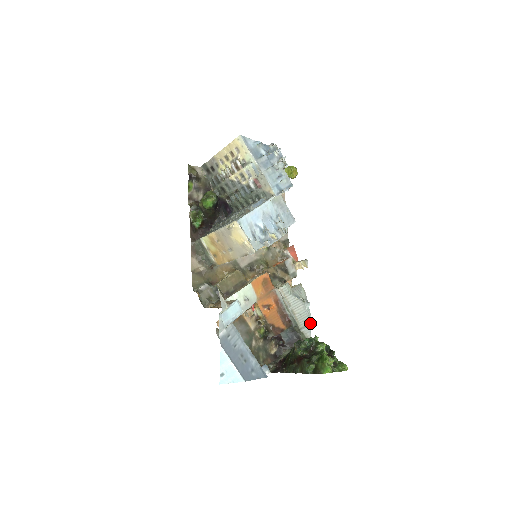
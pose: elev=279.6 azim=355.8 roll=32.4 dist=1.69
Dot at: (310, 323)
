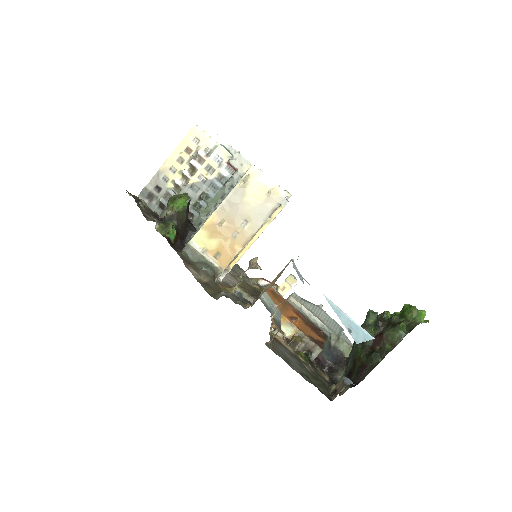
Dot at: (341, 329)
